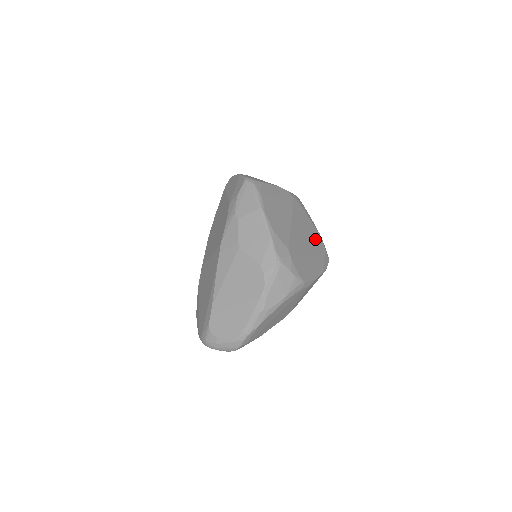
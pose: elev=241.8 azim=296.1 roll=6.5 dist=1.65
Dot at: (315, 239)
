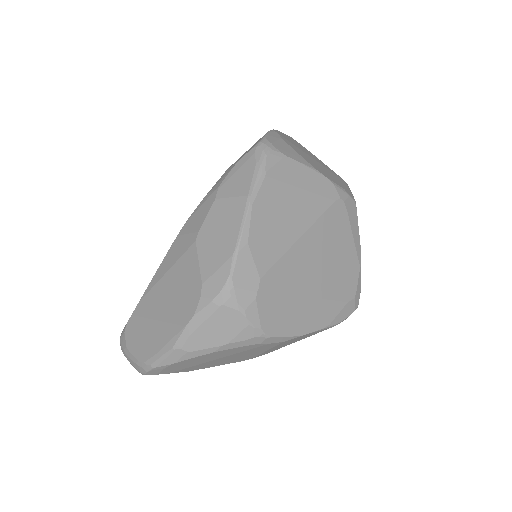
Dot at: (343, 273)
